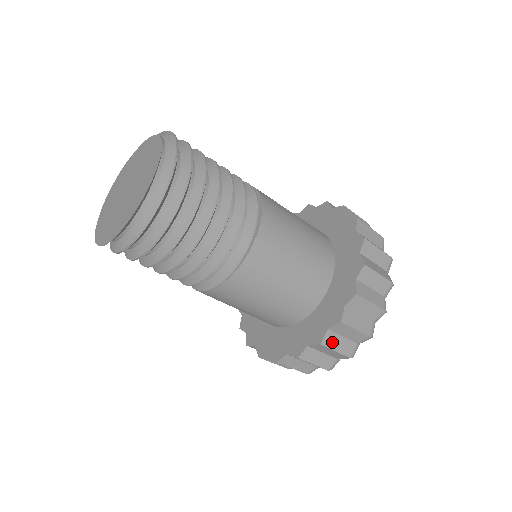
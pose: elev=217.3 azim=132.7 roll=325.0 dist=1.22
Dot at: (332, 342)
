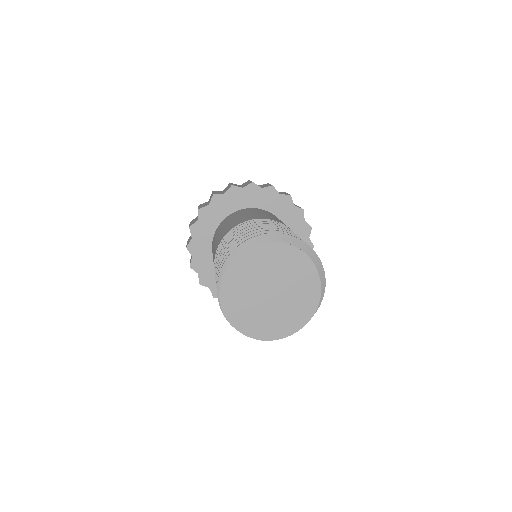
Dot at: occluded
